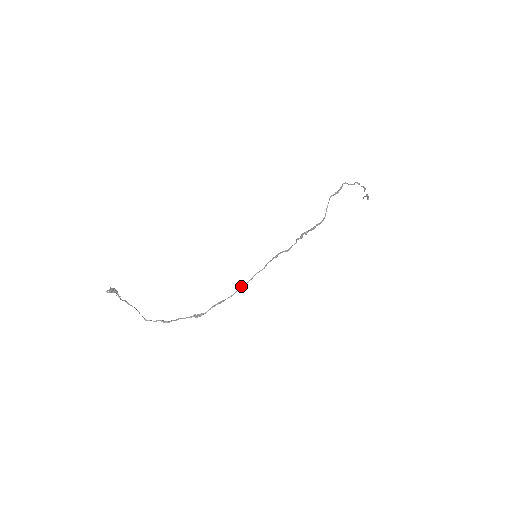
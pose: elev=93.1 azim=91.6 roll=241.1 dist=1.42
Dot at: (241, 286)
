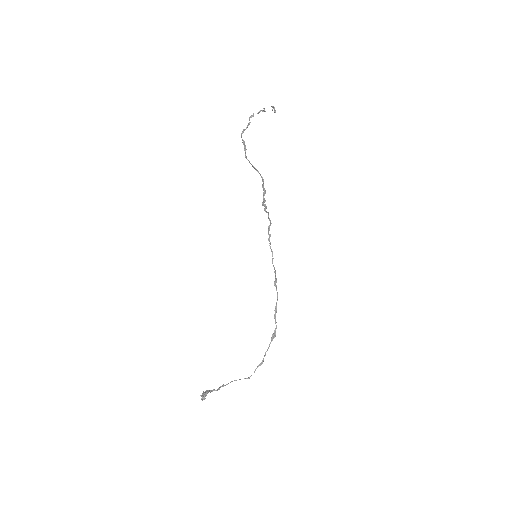
Dot at: (274, 283)
